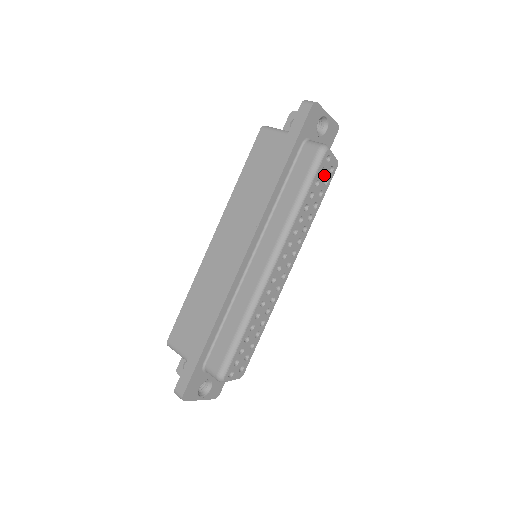
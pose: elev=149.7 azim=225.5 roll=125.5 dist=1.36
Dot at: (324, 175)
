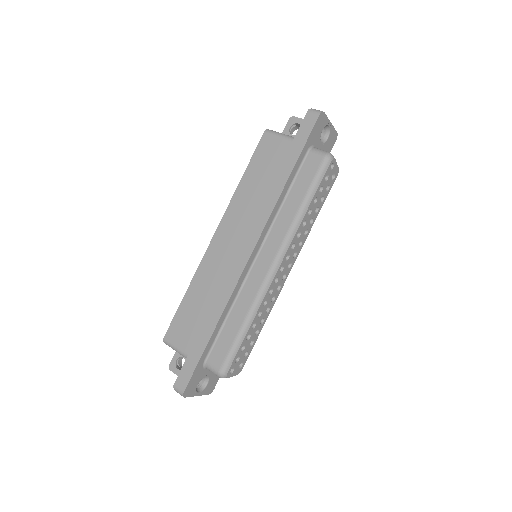
Dot at: (327, 182)
